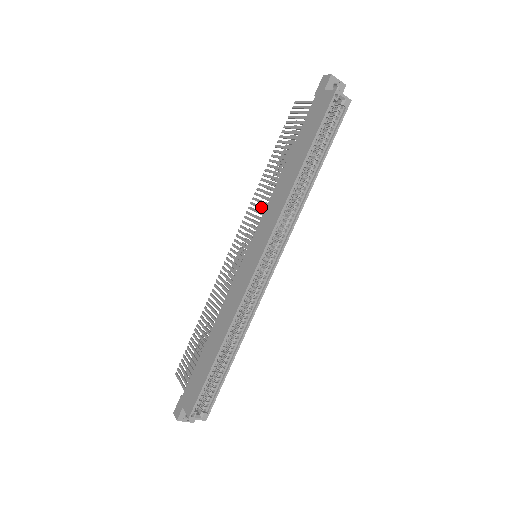
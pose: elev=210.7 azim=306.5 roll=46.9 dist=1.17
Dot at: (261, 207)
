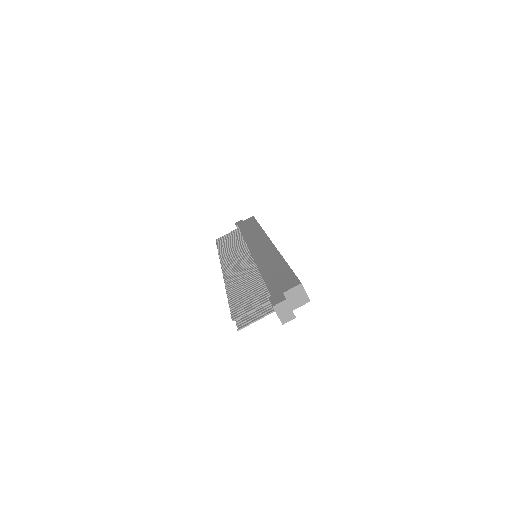
Dot at: (237, 250)
